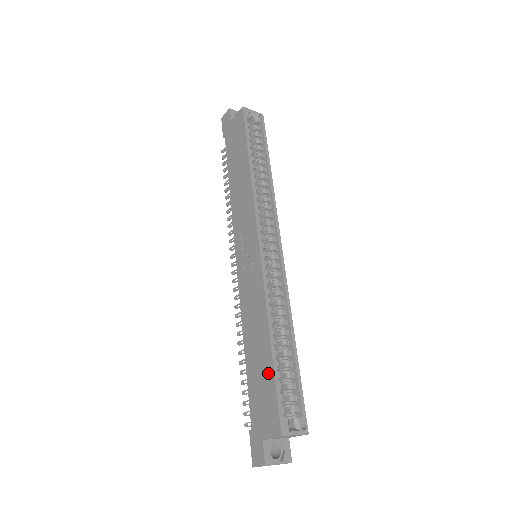
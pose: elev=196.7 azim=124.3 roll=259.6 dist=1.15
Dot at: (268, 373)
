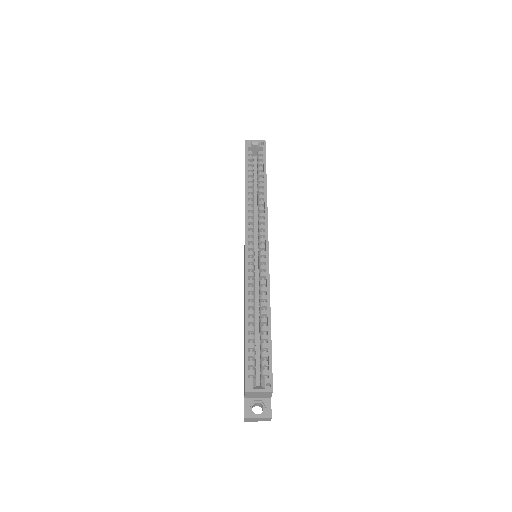
Dot at: occluded
